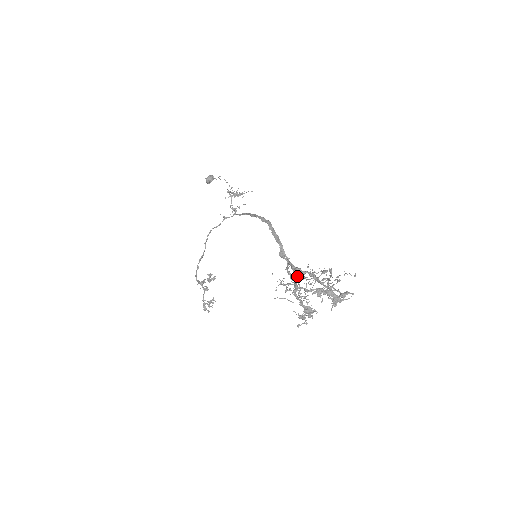
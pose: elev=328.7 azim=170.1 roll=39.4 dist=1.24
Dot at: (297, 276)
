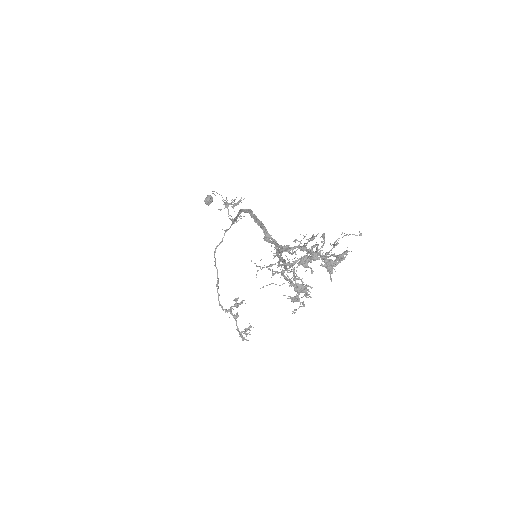
Dot at: (280, 253)
